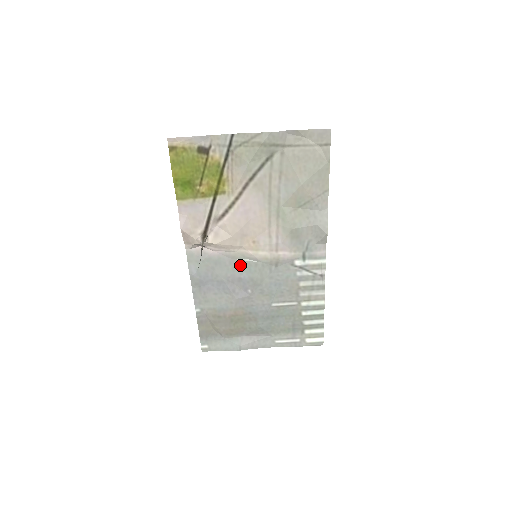
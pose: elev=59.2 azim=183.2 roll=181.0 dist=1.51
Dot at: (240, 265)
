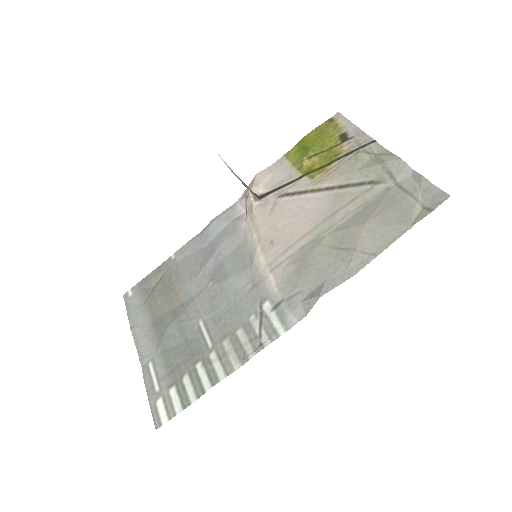
Dot at: (239, 254)
